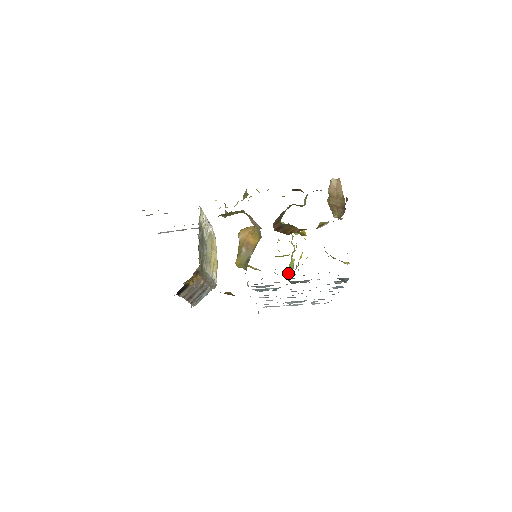
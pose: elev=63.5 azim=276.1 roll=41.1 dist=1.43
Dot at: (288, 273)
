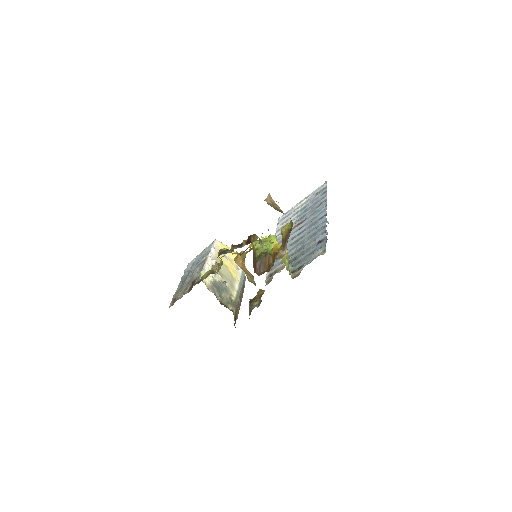
Dot at: (285, 264)
